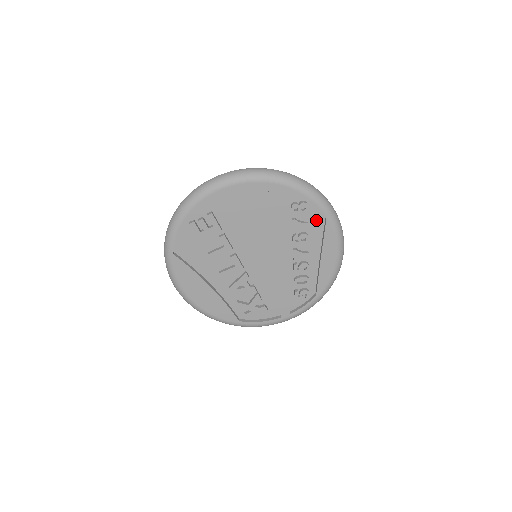
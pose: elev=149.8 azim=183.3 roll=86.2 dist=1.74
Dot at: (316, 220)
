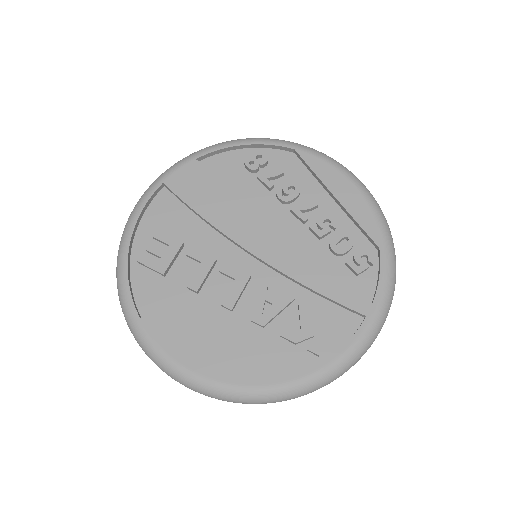
Dot at: (288, 164)
